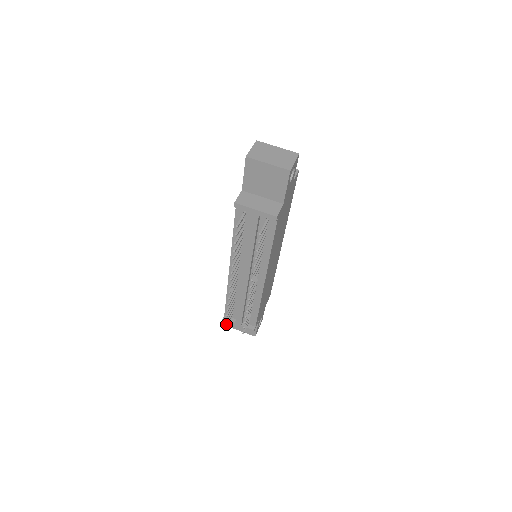
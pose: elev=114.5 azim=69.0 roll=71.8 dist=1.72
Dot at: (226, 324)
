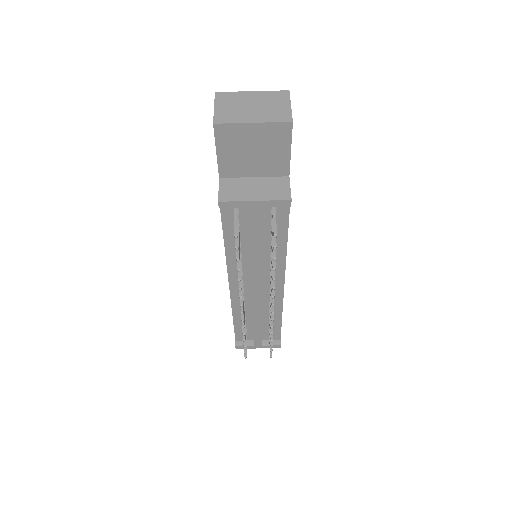
Dot at: (245, 354)
